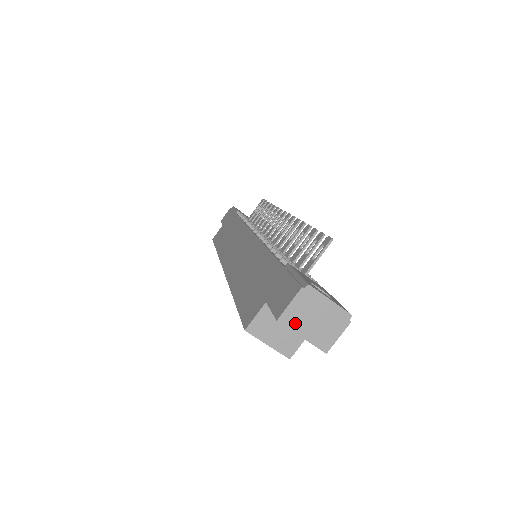
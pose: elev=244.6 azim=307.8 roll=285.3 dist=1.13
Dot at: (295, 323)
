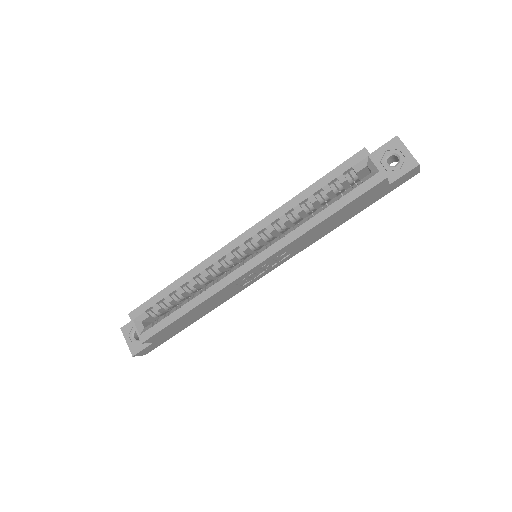
Dot at: (403, 145)
